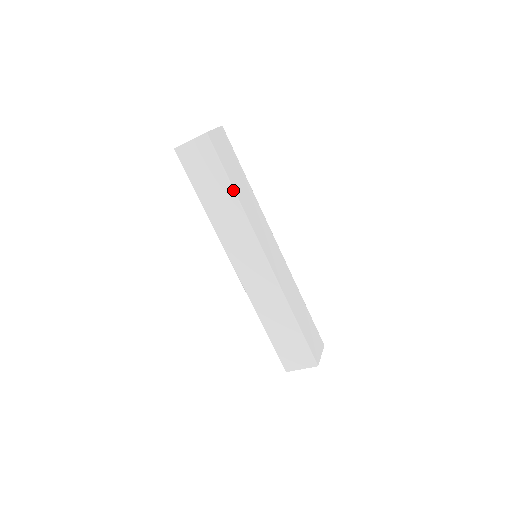
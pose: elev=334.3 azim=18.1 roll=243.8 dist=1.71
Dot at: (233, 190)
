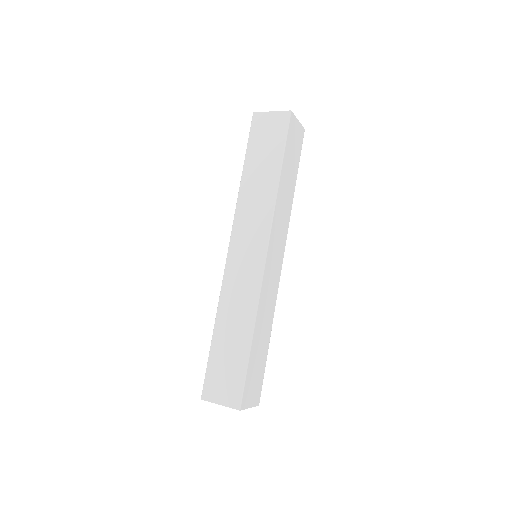
Dot at: (280, 171)
